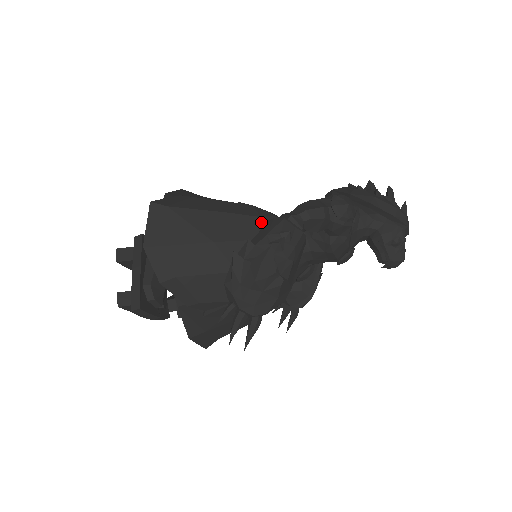
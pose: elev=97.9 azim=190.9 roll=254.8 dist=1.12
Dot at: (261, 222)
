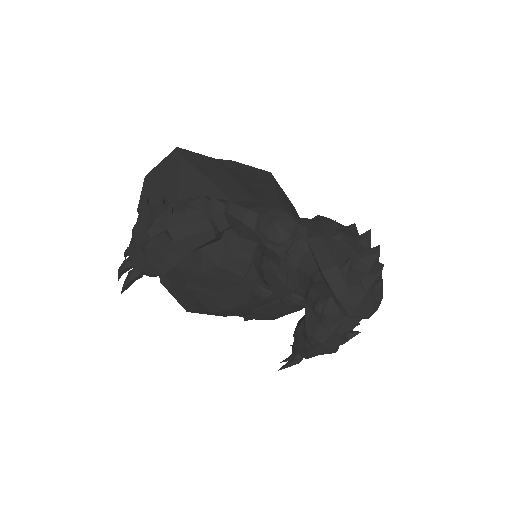
Dot at: occluded
